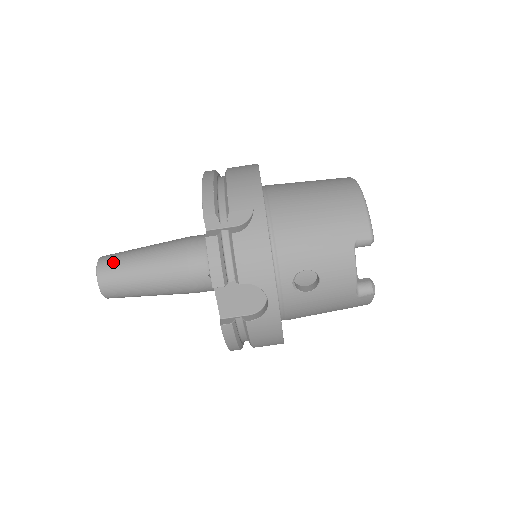
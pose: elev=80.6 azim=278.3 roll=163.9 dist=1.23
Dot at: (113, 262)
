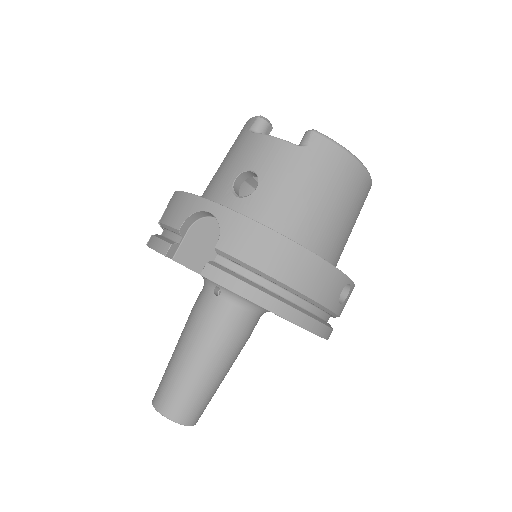
Dot at: occluded
